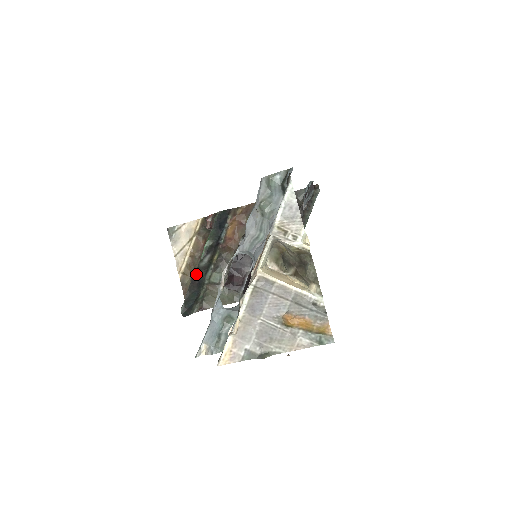
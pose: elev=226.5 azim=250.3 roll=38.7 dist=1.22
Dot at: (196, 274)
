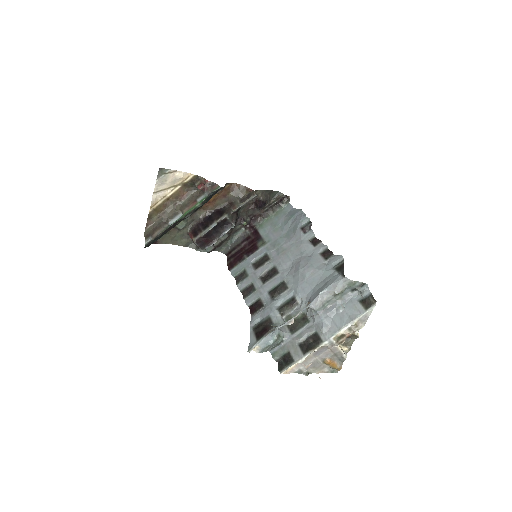
Dot at: (175, 223)
